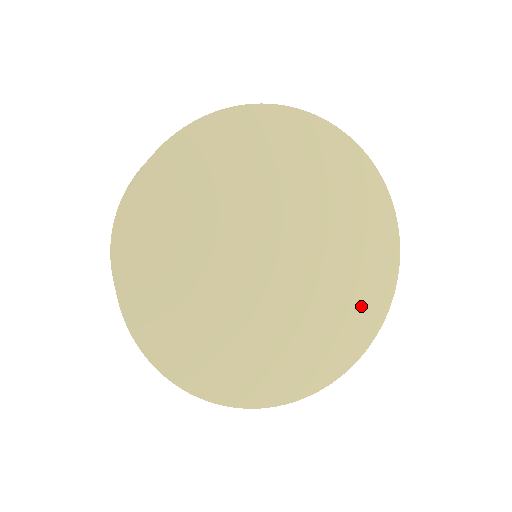
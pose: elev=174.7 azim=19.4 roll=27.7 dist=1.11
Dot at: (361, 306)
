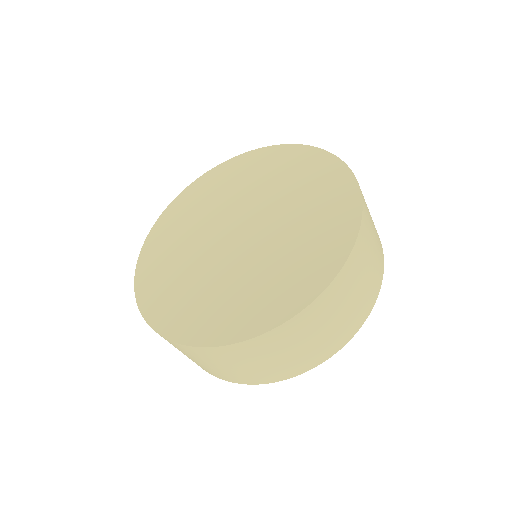
Dot at: (314, 258)
